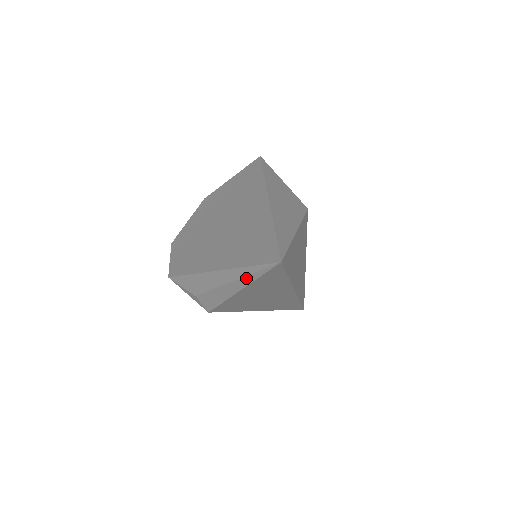
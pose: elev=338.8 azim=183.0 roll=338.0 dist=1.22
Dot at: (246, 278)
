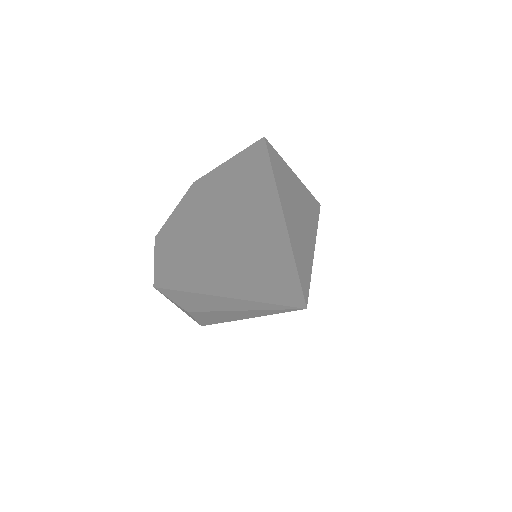
Dot at: (255, 312)
